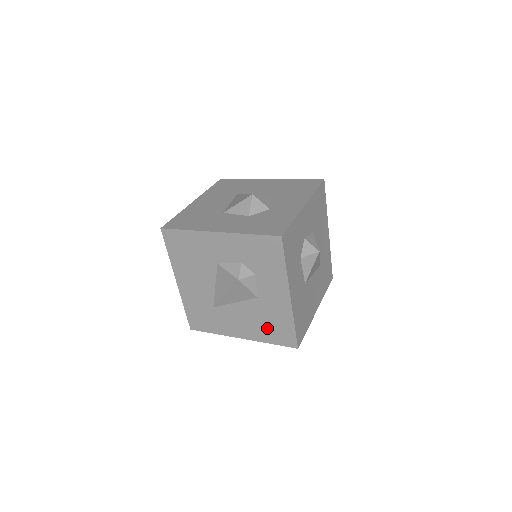
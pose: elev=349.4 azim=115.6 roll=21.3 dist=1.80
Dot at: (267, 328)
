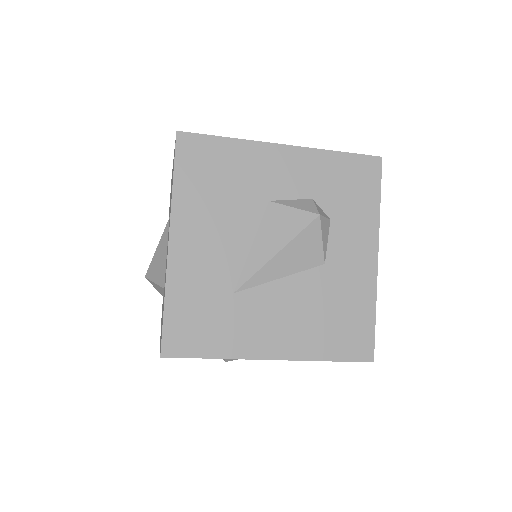
Dot at: (328, 326)
